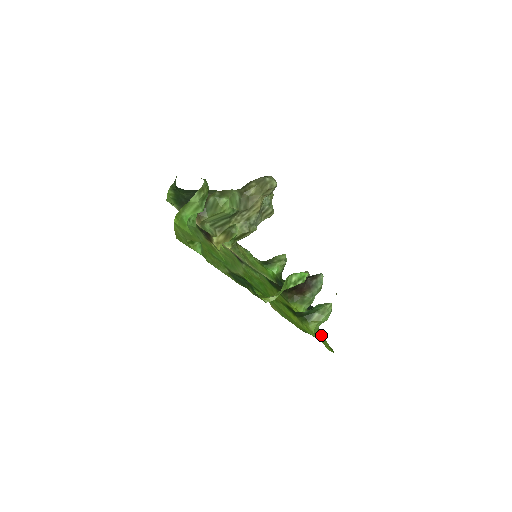
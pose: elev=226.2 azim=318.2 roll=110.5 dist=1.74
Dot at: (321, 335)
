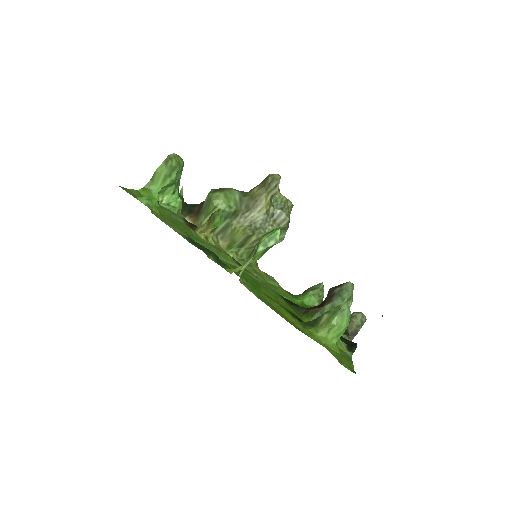
Dot at: (346, 359)
